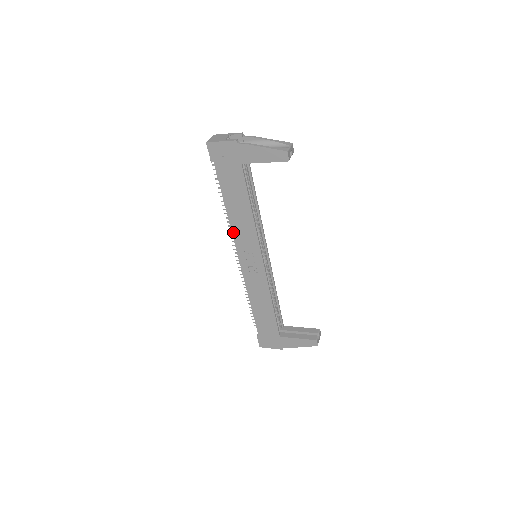
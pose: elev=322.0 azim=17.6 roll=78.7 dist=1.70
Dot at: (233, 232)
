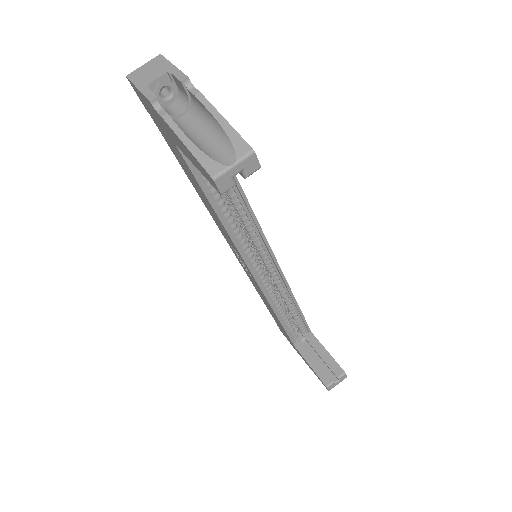
Dot at: (212, 217)
